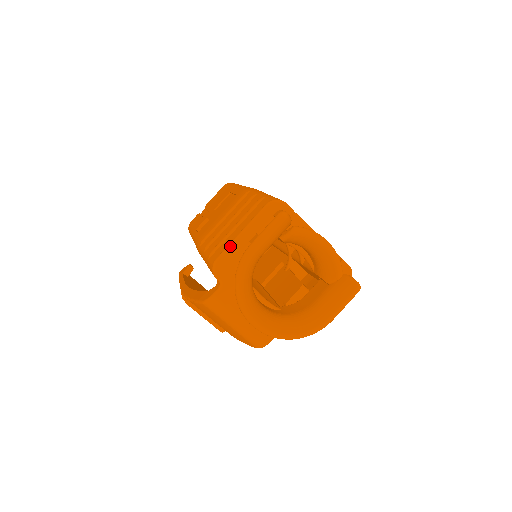
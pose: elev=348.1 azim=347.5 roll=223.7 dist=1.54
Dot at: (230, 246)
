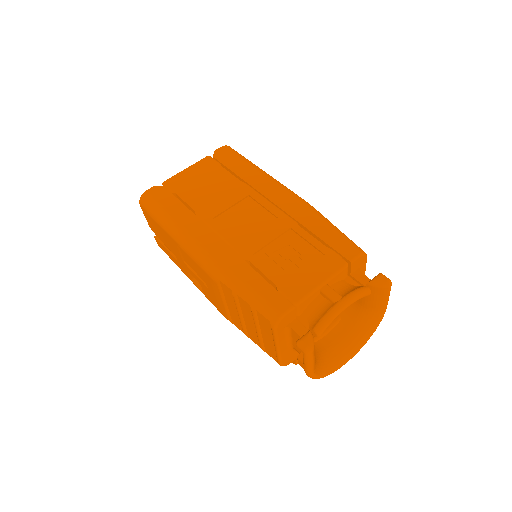
Dot at: (280, 357)
